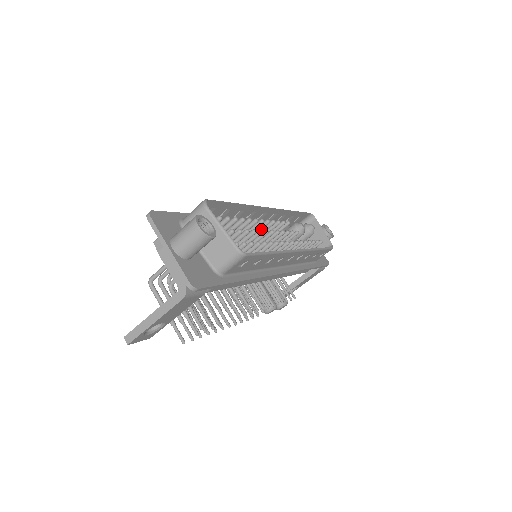
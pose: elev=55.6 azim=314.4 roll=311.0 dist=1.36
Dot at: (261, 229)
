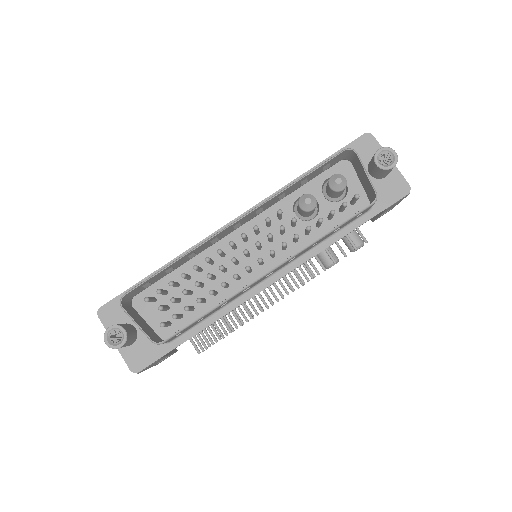
Dot at: (233, 247)
